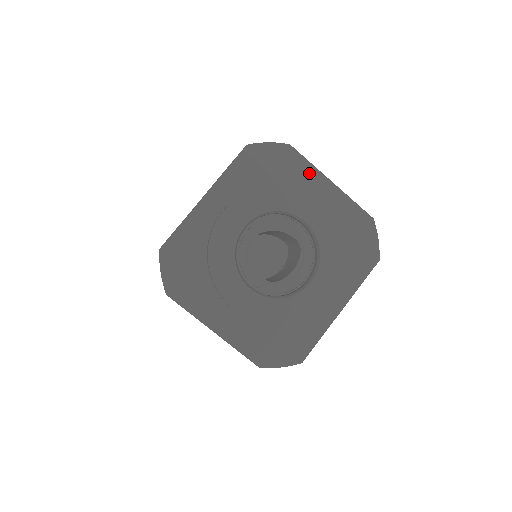
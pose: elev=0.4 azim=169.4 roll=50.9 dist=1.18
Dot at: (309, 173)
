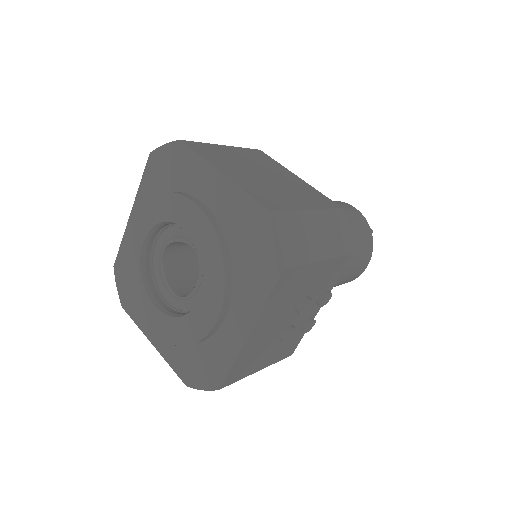
Dot at: (200, 168)
